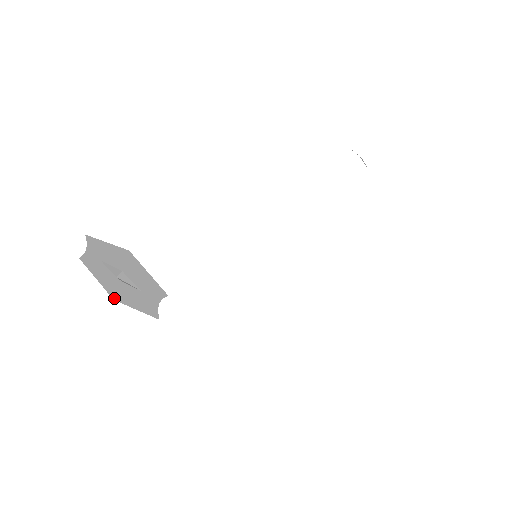
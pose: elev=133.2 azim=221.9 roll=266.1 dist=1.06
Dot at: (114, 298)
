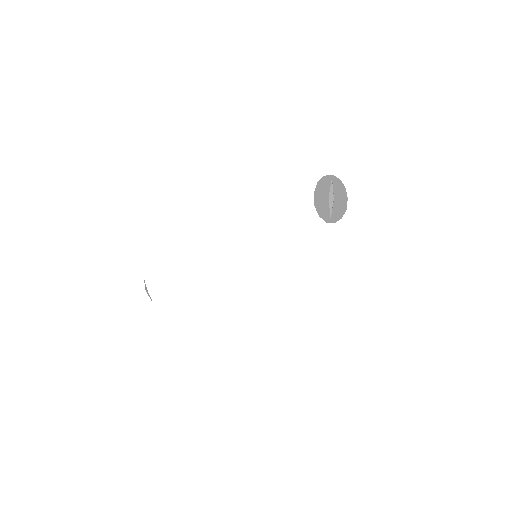
Dot at: occluded
